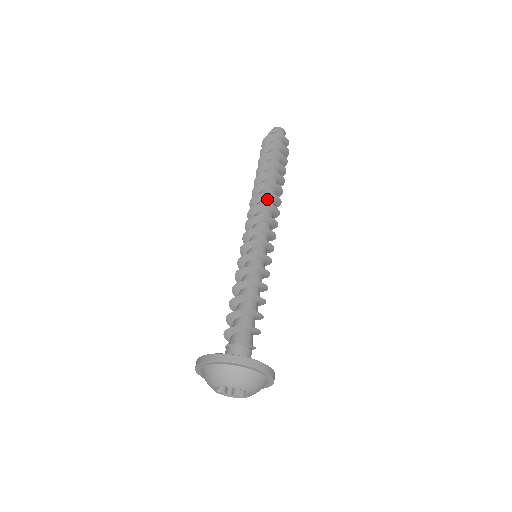
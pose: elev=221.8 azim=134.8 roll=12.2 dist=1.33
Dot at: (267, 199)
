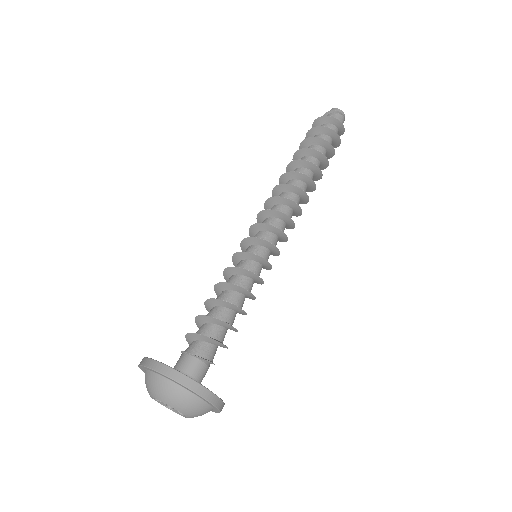
Dot at: (292, 192)
